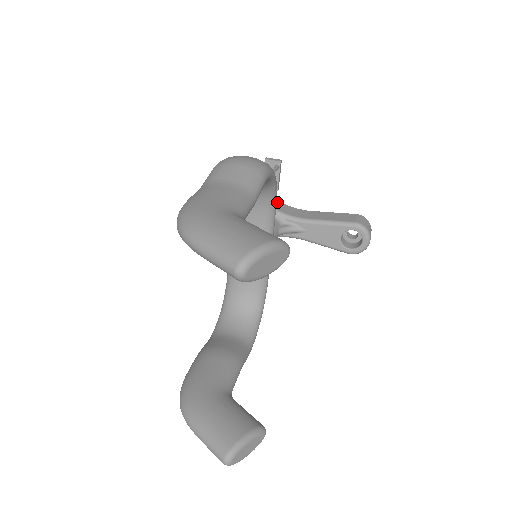
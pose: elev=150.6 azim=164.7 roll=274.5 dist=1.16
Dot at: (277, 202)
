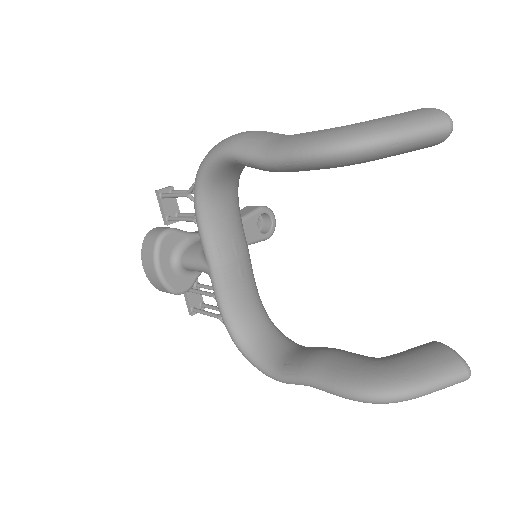
Dot at: occluded
